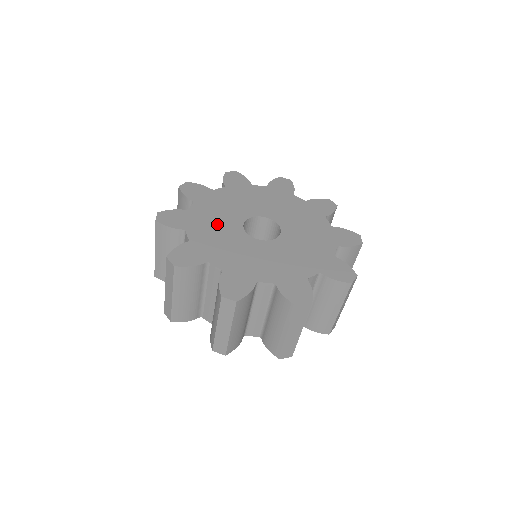
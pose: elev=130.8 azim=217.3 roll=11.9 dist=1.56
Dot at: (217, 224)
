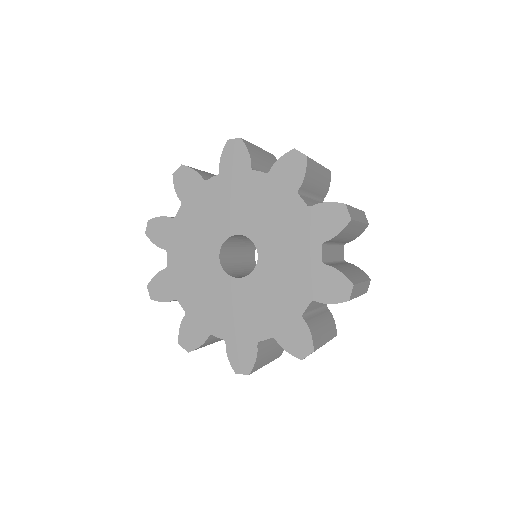
Dot at: (197, 275)
